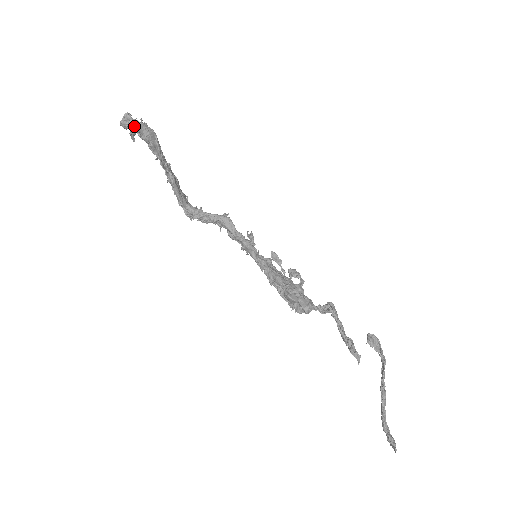
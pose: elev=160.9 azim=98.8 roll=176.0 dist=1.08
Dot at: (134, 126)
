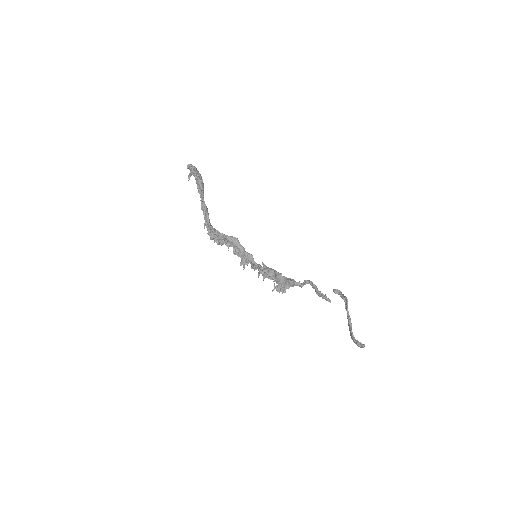
Dot at: (194, 168)
